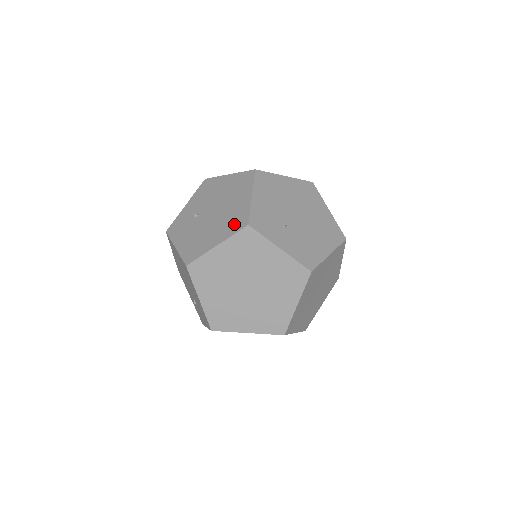
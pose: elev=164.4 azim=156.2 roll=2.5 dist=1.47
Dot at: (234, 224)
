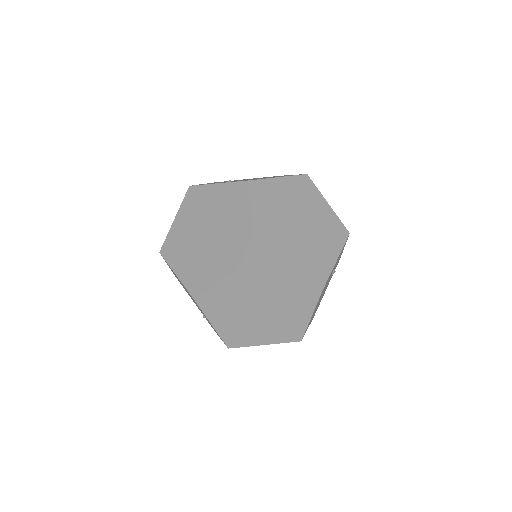
Dot at: occluded
